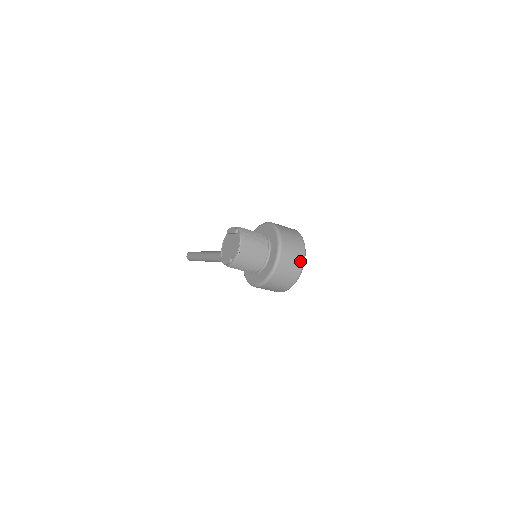
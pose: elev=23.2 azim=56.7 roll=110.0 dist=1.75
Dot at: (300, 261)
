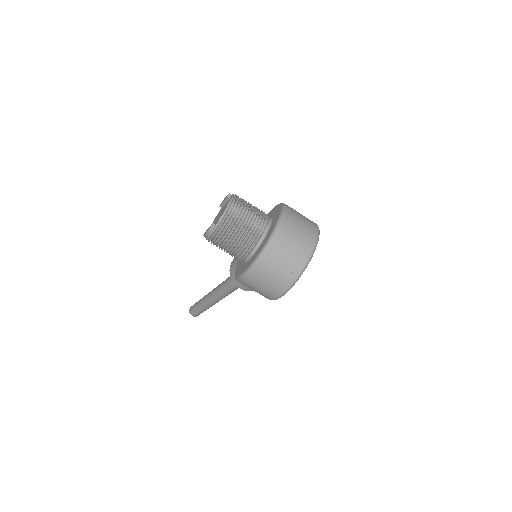
Dot at: (308, 245)
